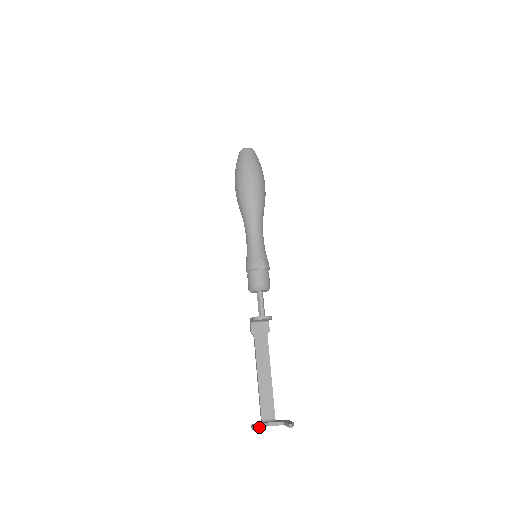
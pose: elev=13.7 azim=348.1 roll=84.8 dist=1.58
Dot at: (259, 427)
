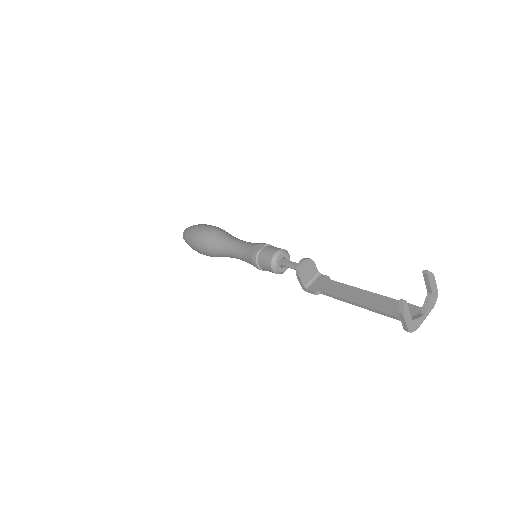
Dot at: occluded
